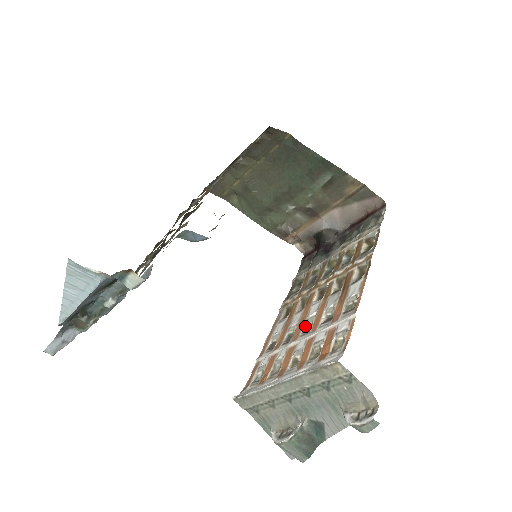
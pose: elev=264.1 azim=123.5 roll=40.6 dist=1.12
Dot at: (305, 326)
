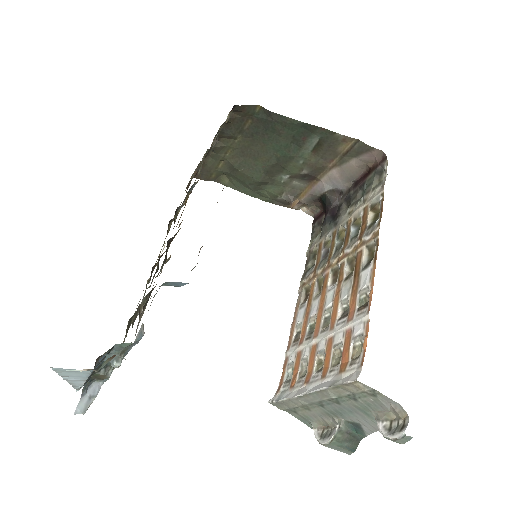
Dot at: (324, 319)
